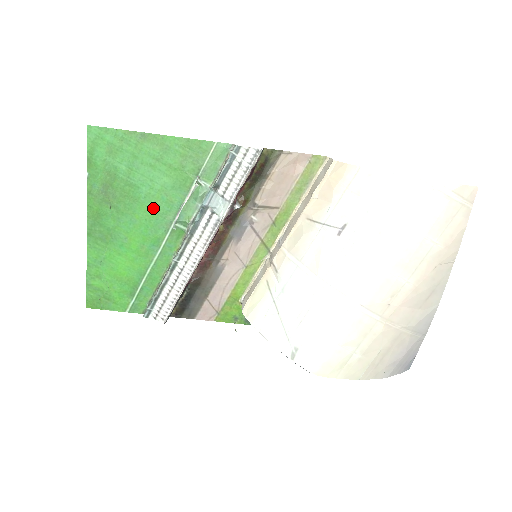
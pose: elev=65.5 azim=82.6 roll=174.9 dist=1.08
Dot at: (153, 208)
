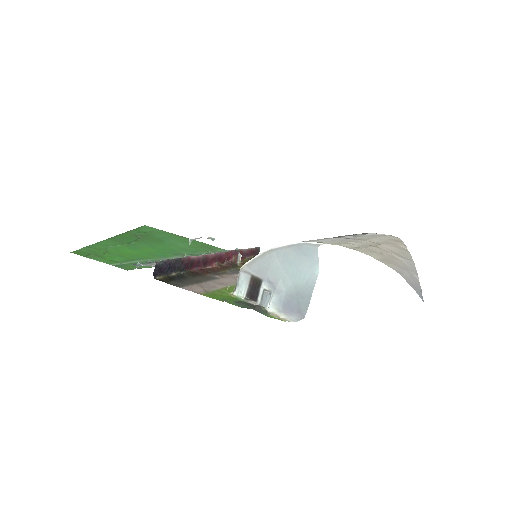
Dot at: (171, 248)
